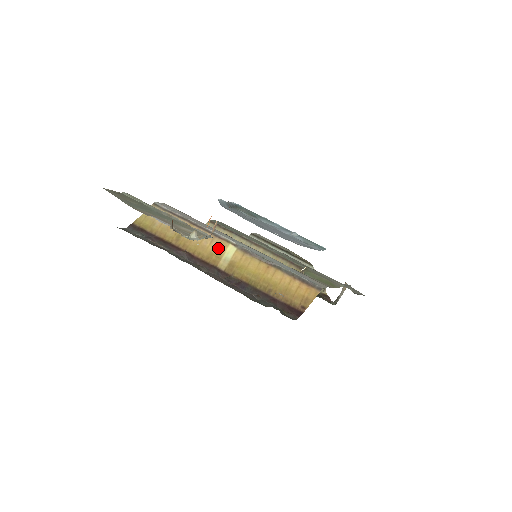
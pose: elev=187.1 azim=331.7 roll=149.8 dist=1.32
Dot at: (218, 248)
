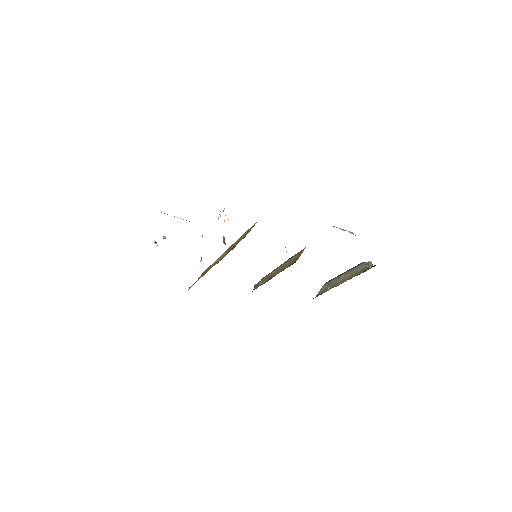
Dot at: occluded
